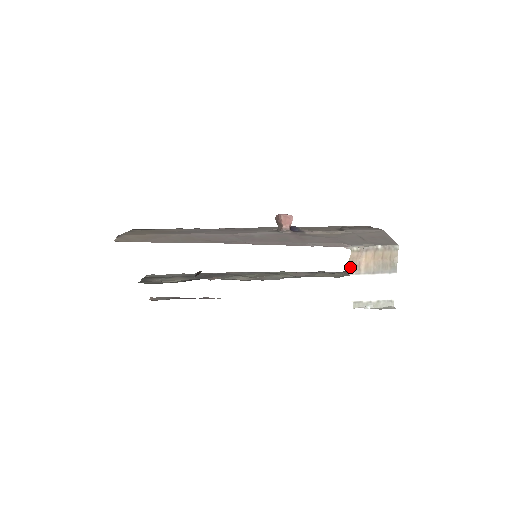
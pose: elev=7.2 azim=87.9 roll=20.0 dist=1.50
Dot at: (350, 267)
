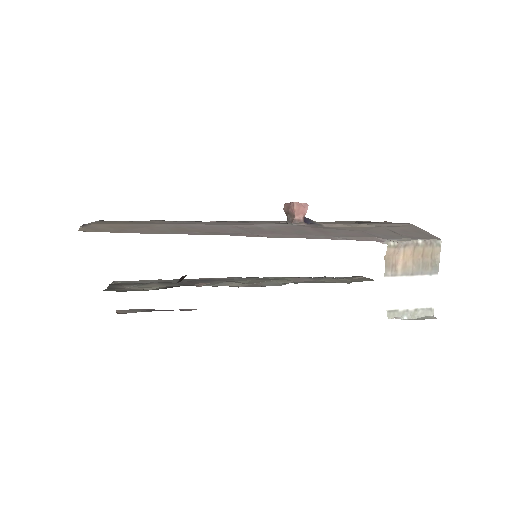
Dot at: (385, 267)
